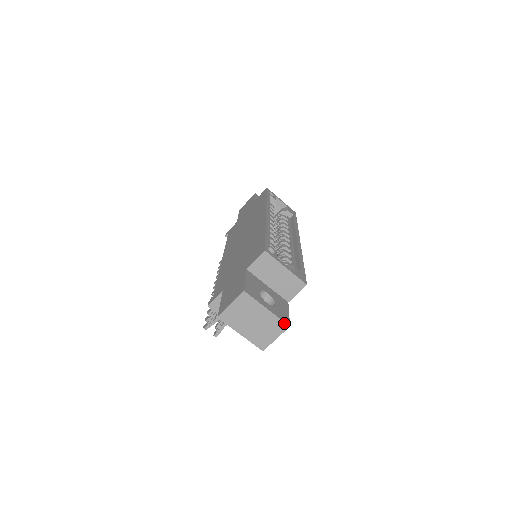
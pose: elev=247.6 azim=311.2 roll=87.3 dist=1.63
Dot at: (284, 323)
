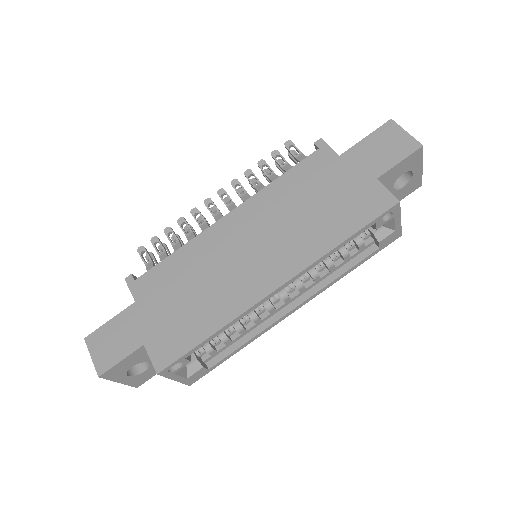
Dot at: (133, 386)
